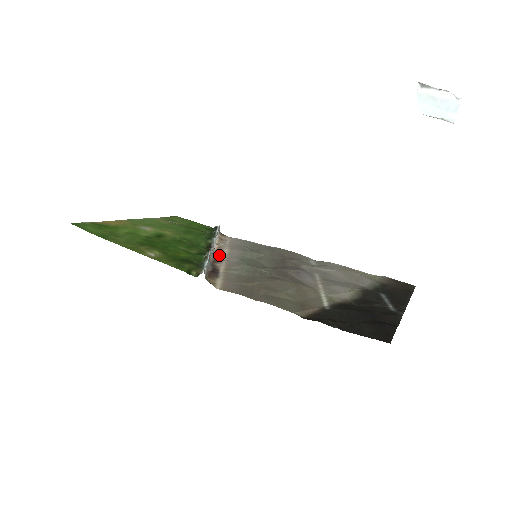
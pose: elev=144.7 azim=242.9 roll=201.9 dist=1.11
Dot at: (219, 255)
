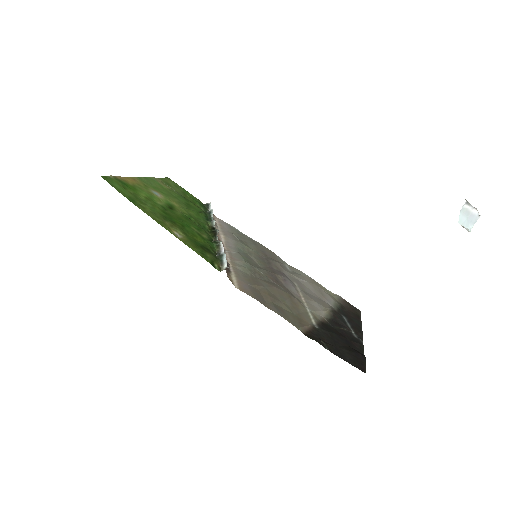
Dot at: occluded
